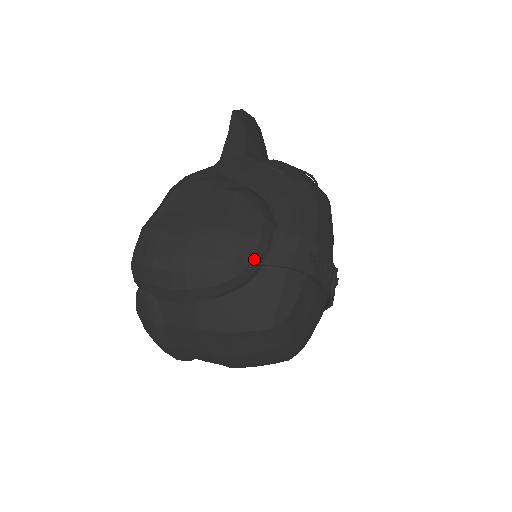
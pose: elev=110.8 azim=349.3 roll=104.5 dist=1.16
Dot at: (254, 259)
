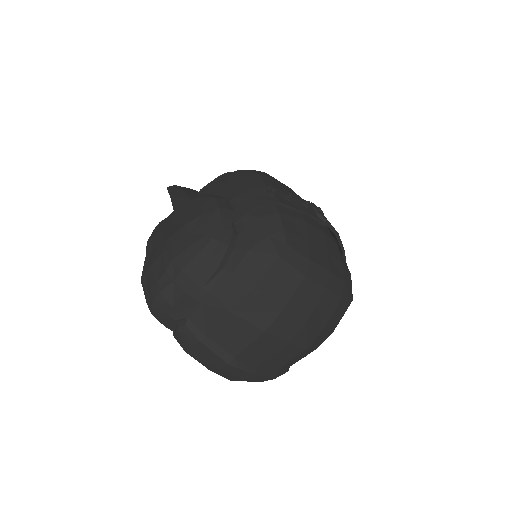
Dot at: (224, 222)
